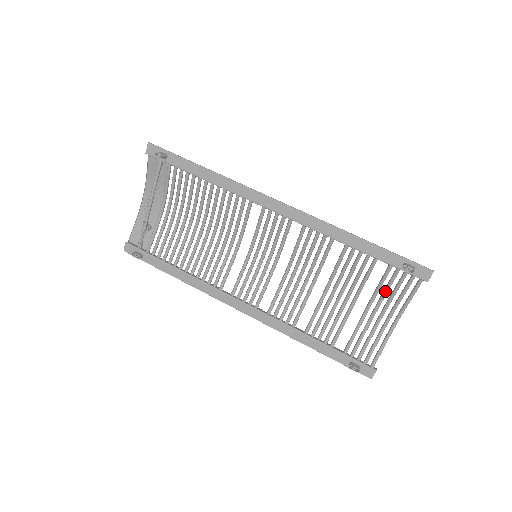
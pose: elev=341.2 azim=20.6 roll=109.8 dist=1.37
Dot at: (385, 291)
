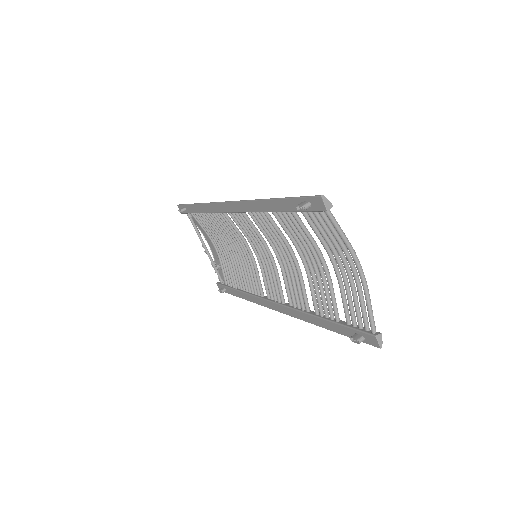
Dot at: (324, 240)
